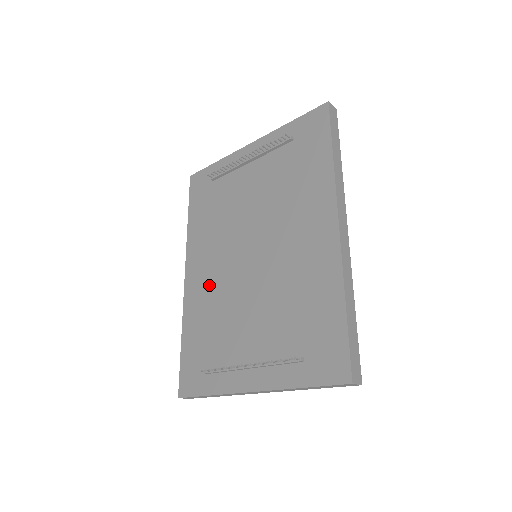
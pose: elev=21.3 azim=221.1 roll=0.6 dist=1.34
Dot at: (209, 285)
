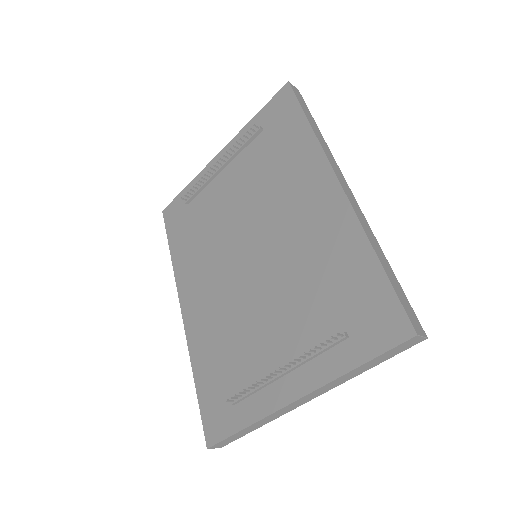
Dot at: (211, 307)
